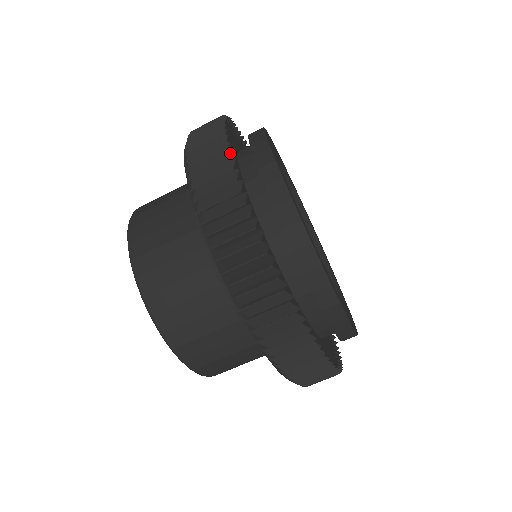
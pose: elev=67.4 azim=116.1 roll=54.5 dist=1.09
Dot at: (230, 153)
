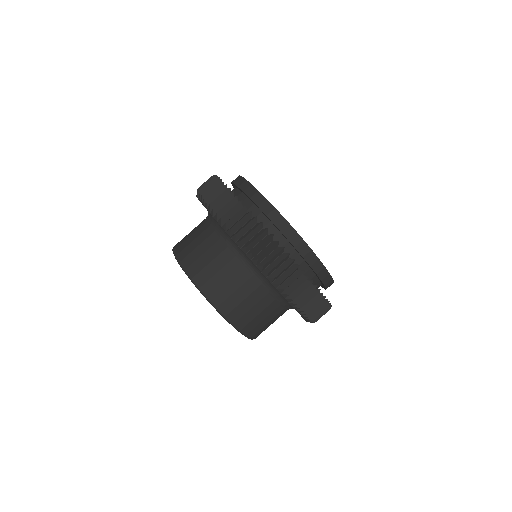
Dot at: occluded
